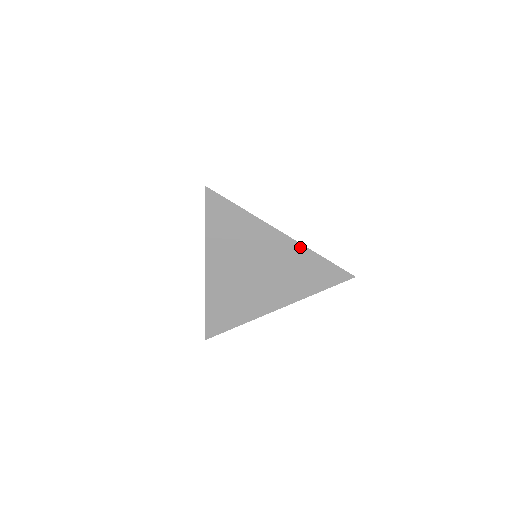
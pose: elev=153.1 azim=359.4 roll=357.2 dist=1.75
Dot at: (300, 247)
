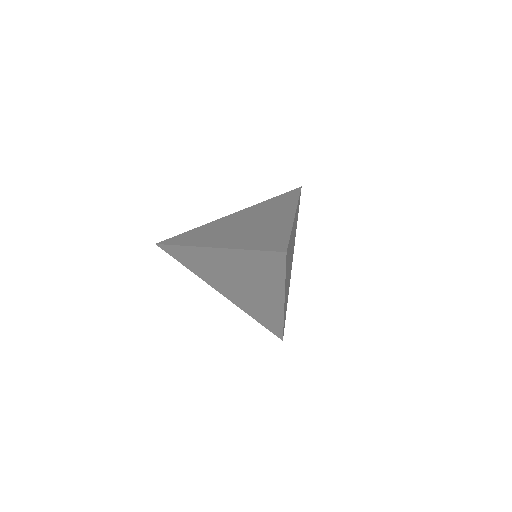
Dot at: (281, 313)
